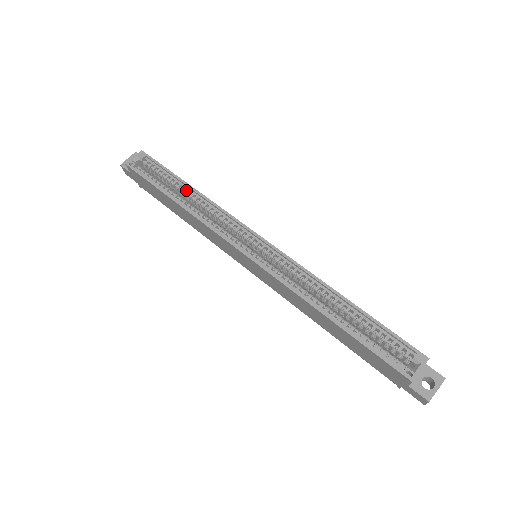
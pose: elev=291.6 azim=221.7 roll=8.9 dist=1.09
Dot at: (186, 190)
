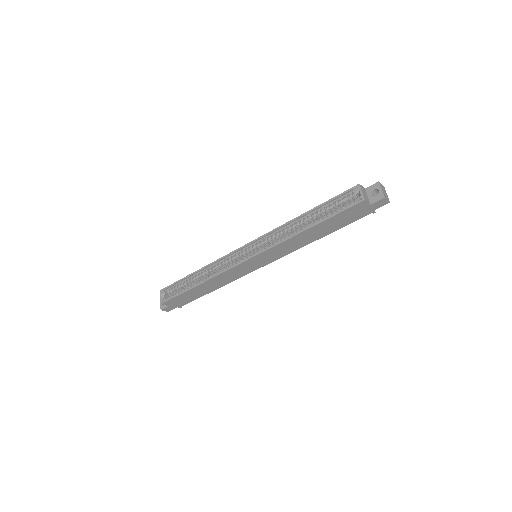
Dot at: (197, 276)
